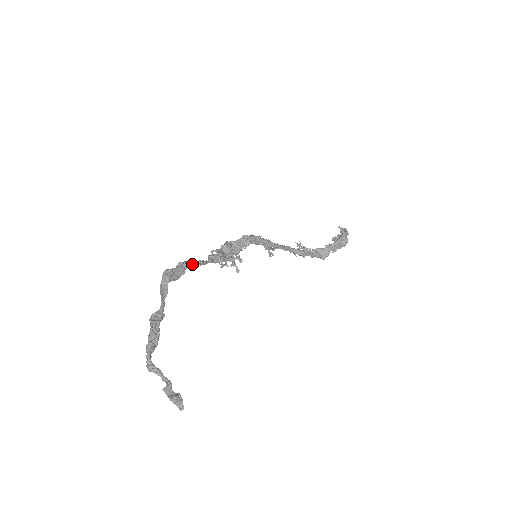
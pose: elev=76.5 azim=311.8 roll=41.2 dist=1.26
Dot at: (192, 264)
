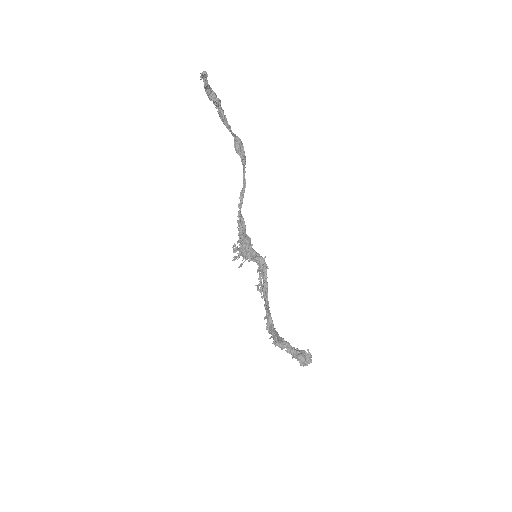
Dot at: (245, 171)
